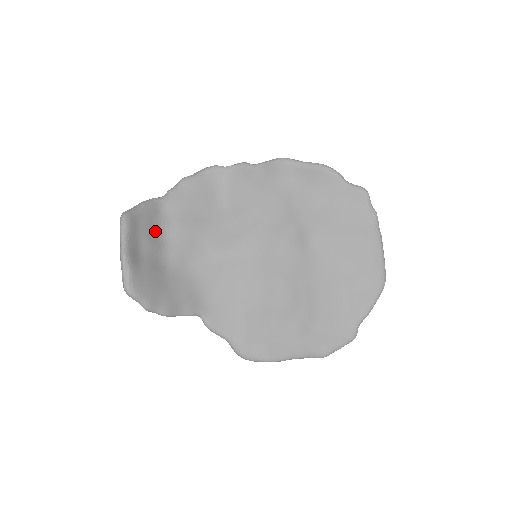
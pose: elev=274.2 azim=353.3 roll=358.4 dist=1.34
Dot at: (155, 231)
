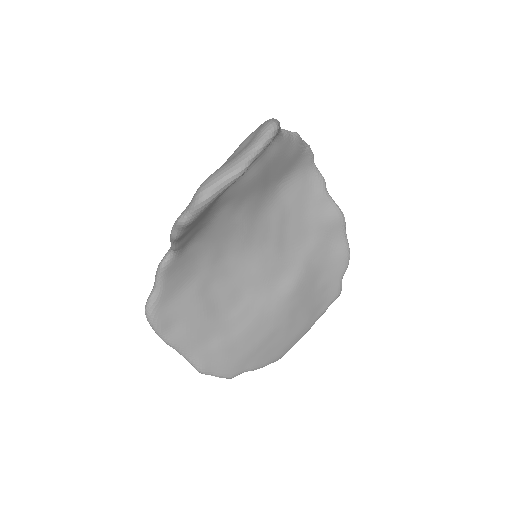
Dot at: occluded
